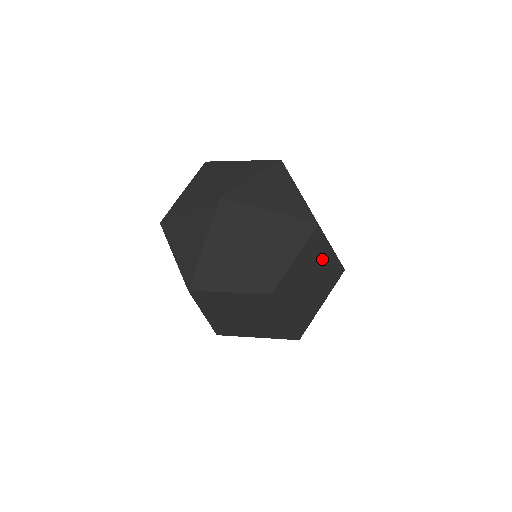
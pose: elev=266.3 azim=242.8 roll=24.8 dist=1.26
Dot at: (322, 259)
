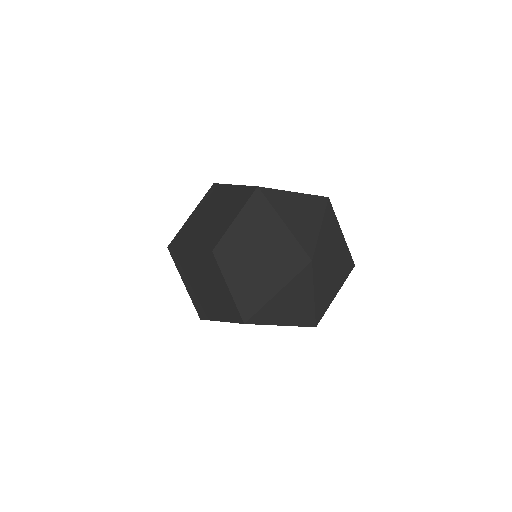
Dot at: occluded
